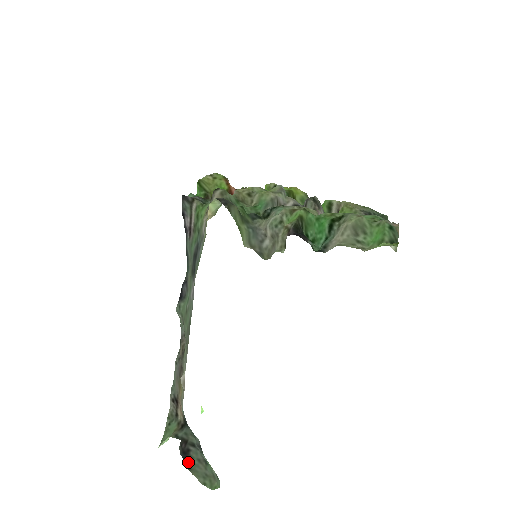
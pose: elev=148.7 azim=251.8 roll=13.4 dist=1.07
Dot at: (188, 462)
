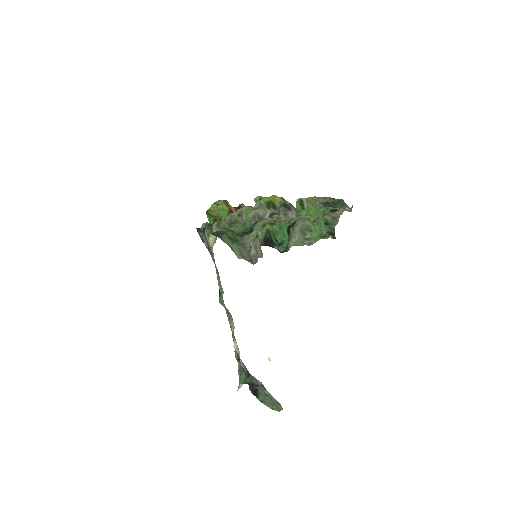
Dot at: (258, 397)
